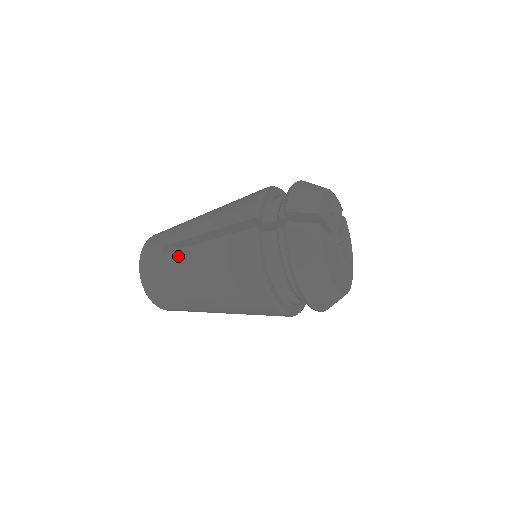
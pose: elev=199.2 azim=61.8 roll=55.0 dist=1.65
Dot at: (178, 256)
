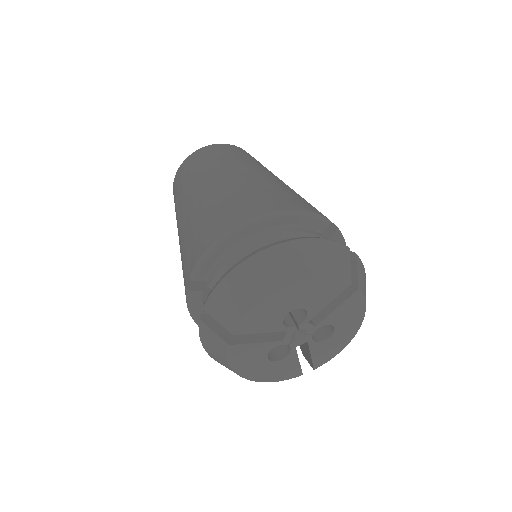
Dot at: (177, 223)
